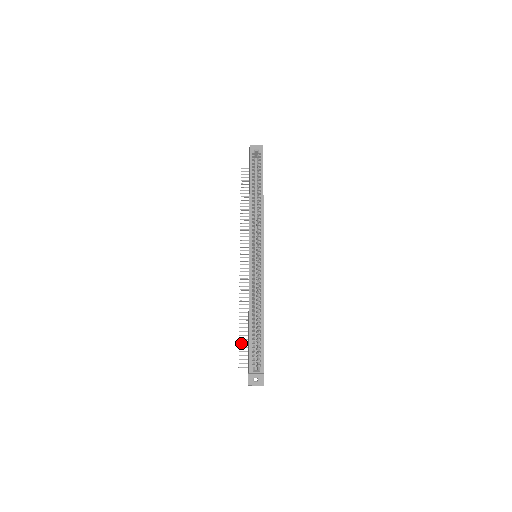
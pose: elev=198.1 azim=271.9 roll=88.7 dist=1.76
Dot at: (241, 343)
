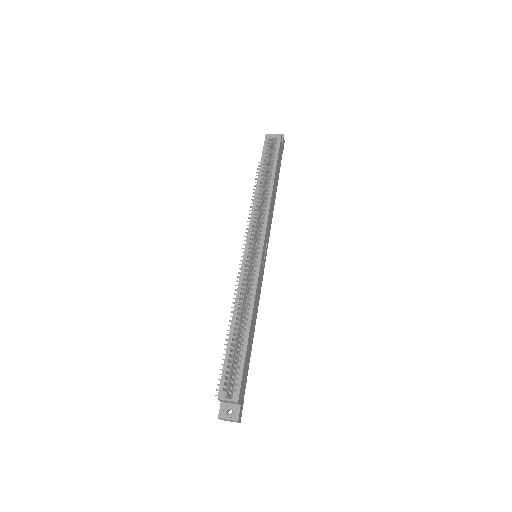
Dot at: occluded
